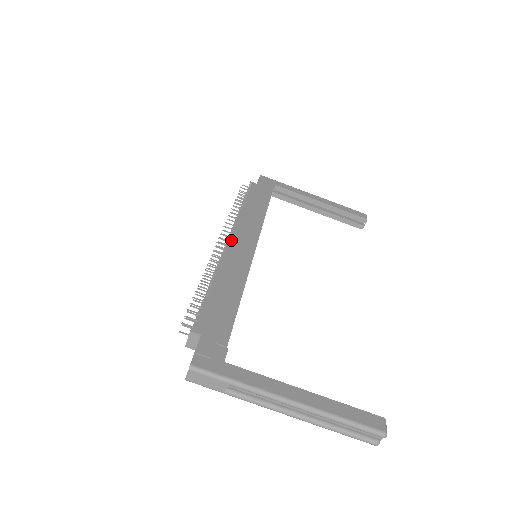
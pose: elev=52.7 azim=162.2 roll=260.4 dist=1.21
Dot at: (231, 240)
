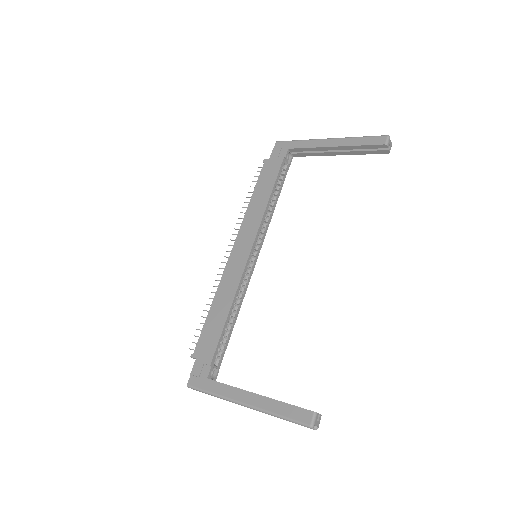
Dot at: (232, 252)
